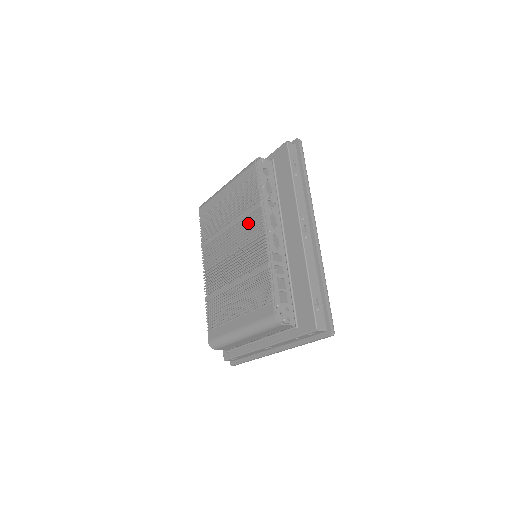
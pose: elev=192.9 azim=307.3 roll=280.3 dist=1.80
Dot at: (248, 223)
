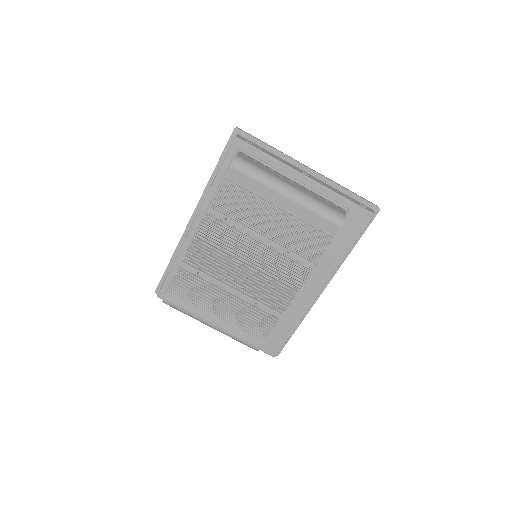
Dot at: (289, 266)
